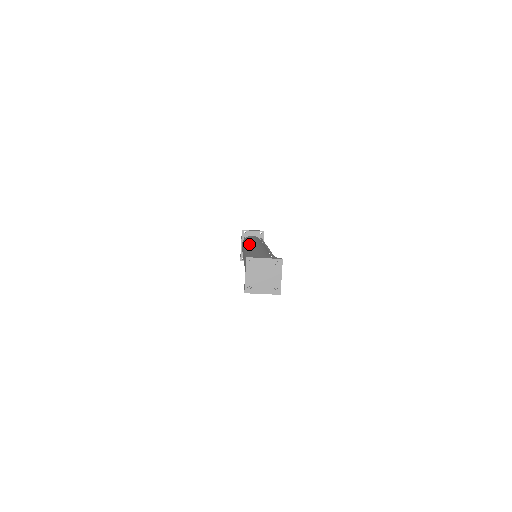
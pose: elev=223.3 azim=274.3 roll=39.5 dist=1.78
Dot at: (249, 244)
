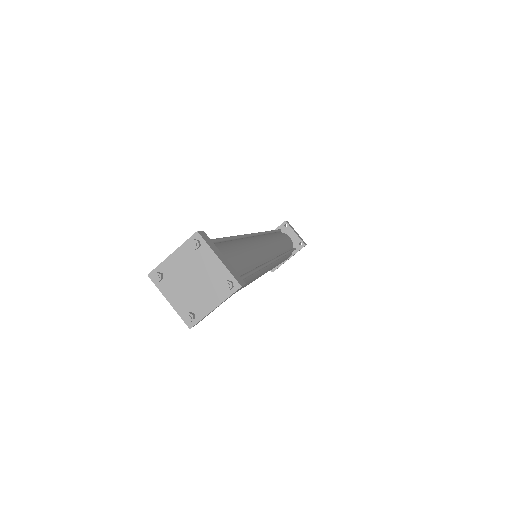
Dot at: (263, 236)
